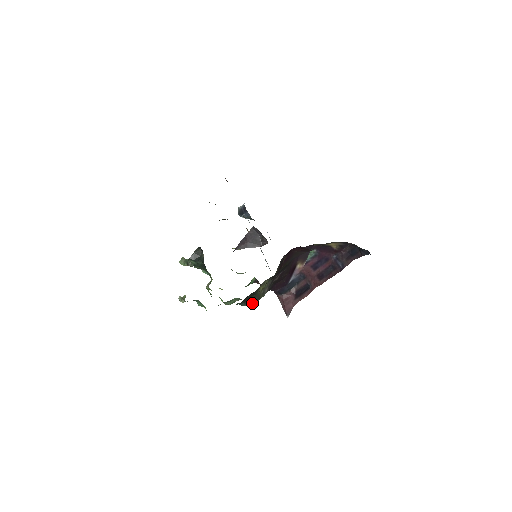
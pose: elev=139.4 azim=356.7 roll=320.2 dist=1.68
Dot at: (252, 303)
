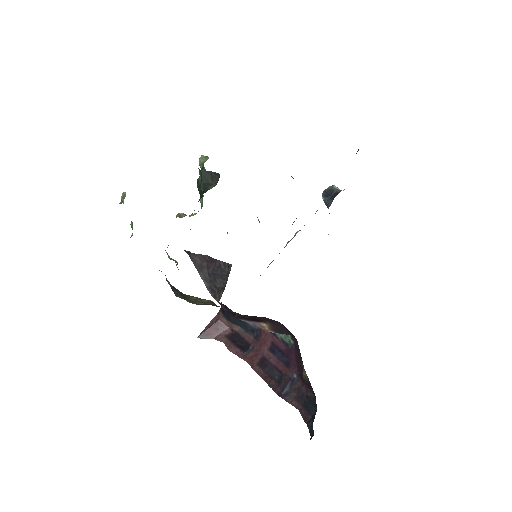
Dot at: (175, 292)
